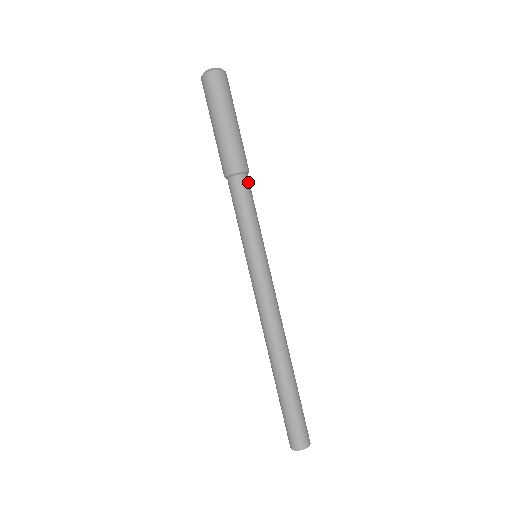
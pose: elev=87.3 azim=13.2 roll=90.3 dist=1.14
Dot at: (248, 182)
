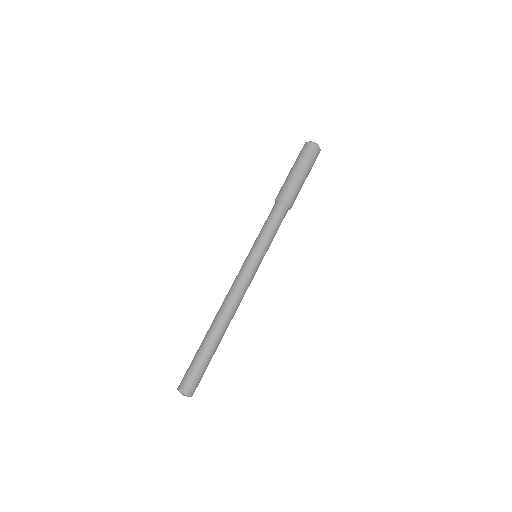
Dot at: (285, 215)
